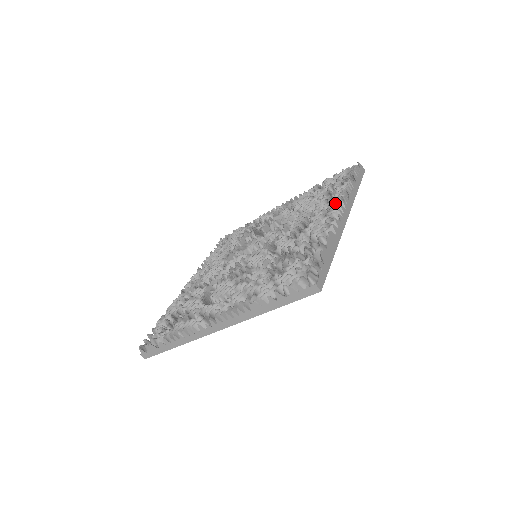
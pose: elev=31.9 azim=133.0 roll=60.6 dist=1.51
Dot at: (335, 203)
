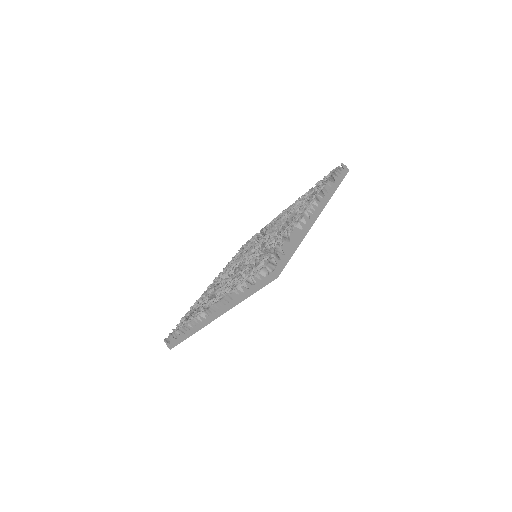
Dot at: (310, 203)
